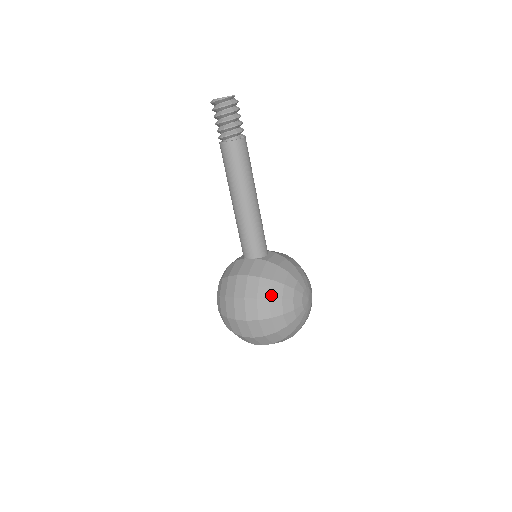
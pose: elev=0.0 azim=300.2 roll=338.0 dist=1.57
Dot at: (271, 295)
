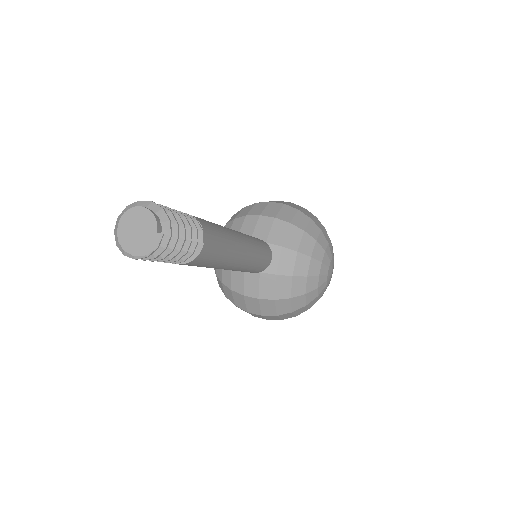
Dot at: (293, 309)
